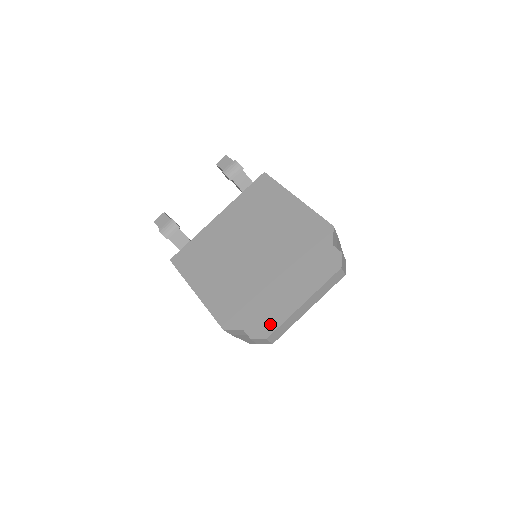
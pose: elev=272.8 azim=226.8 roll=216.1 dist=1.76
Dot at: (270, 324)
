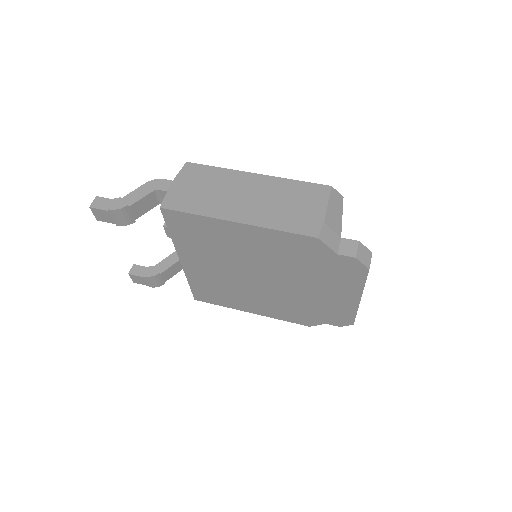
Dot at: (345, 317)
